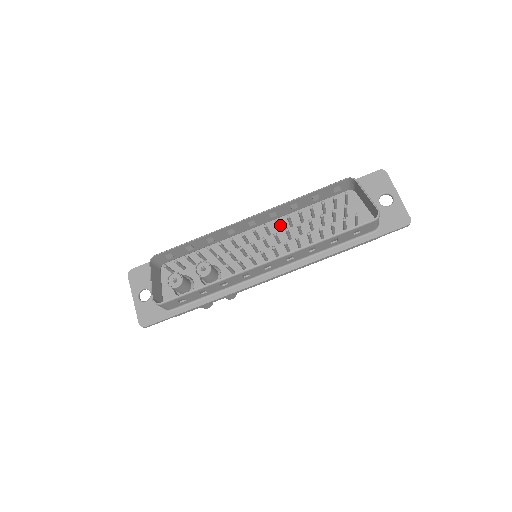
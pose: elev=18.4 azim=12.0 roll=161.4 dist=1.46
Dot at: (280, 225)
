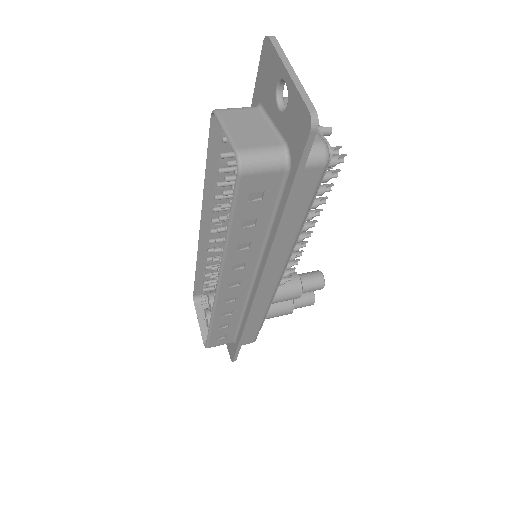
Dot at: occluded
